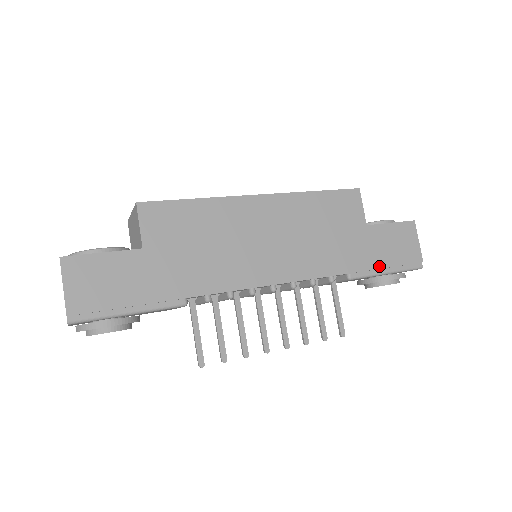
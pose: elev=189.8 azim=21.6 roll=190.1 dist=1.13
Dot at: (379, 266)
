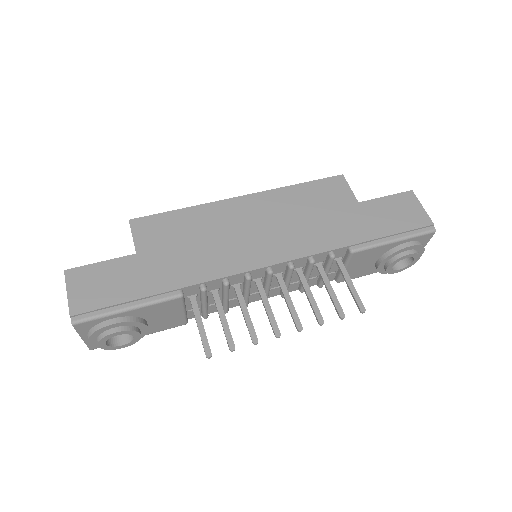
Dot at: (382, 235)
